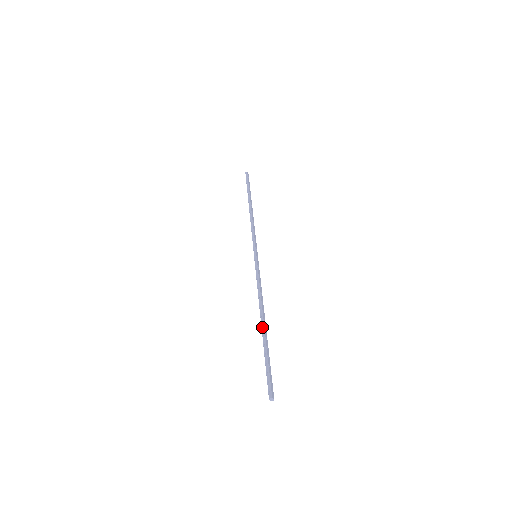
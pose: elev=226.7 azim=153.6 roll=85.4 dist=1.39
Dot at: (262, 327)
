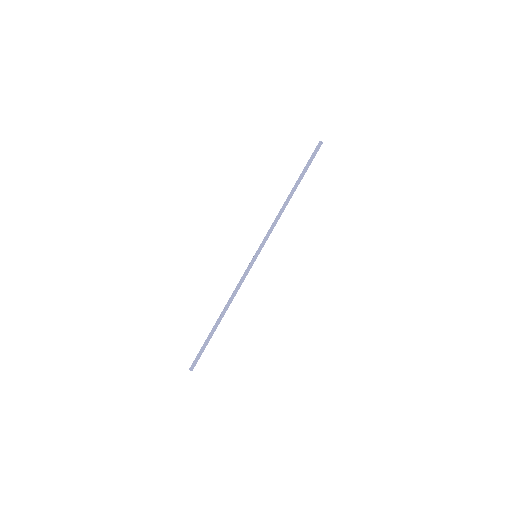
Dot at: (216, 322)
